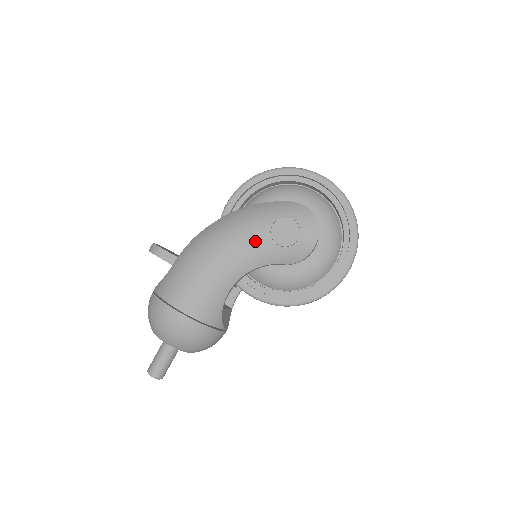
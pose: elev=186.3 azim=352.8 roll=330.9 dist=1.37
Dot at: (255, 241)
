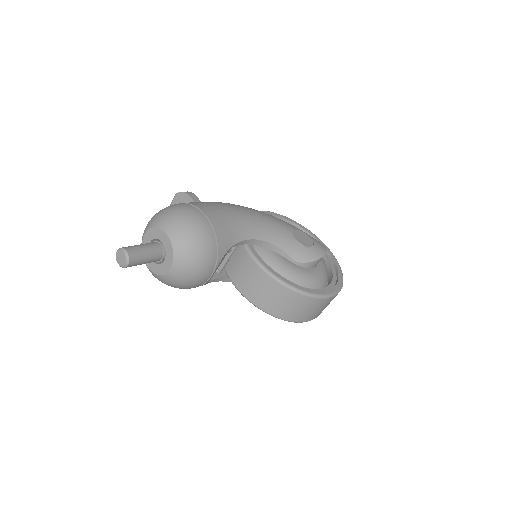
Dot at: (280, 227)
